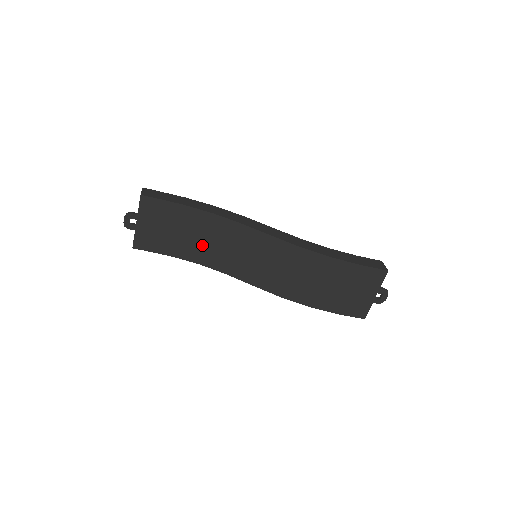
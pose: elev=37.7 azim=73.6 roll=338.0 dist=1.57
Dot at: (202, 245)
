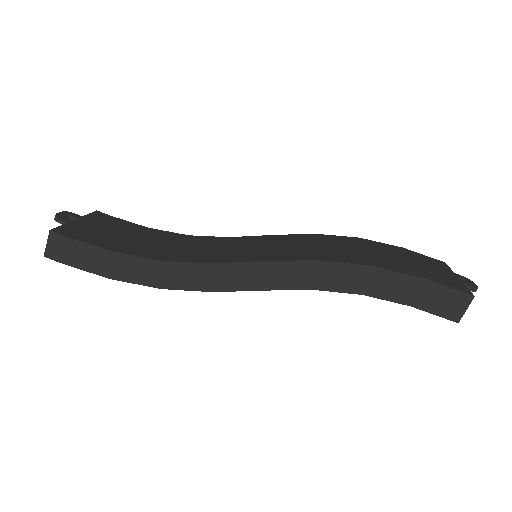
Dot at: (169, 249)
